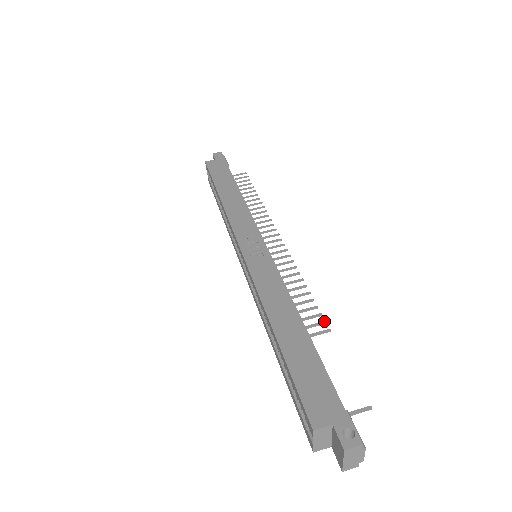
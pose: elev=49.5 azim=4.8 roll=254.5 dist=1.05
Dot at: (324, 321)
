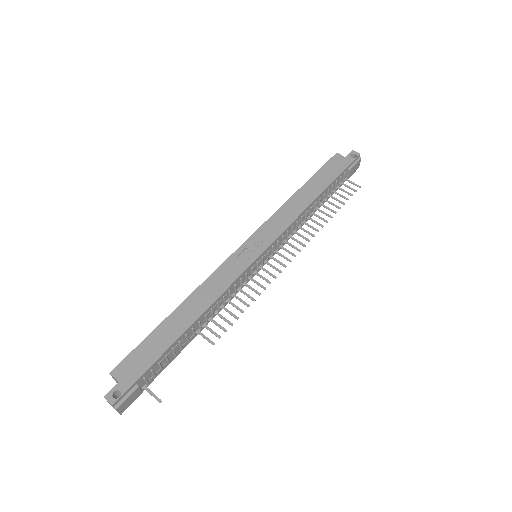
Dot at: (220, 336)
